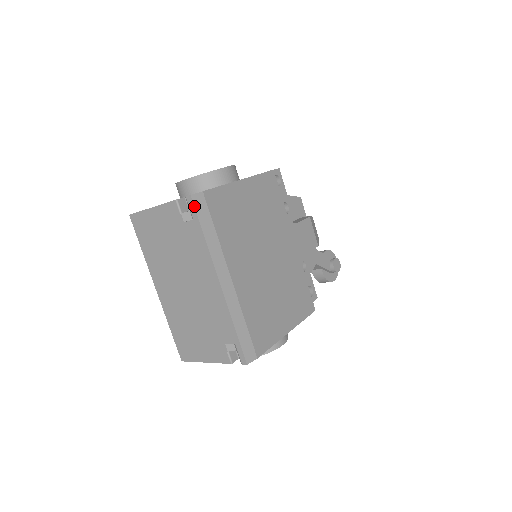
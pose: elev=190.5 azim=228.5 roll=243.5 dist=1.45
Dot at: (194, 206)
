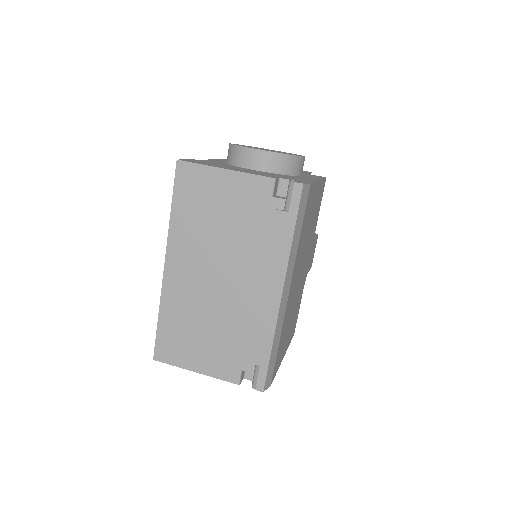
Dot at: (300, 198)
